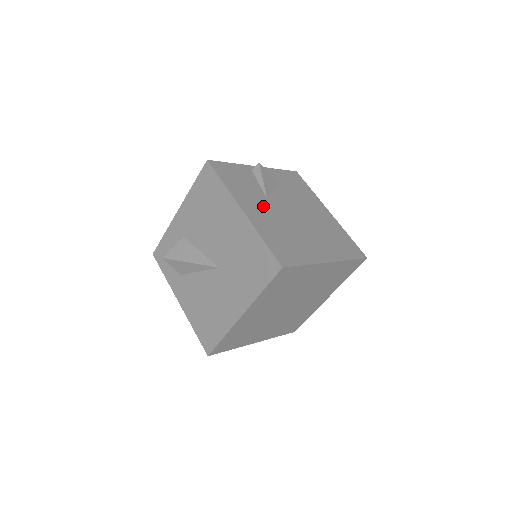
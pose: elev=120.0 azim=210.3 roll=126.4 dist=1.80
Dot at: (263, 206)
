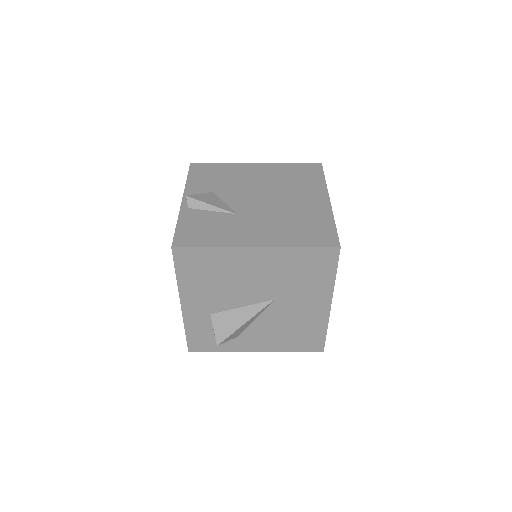
Dot at: (249, 224)
